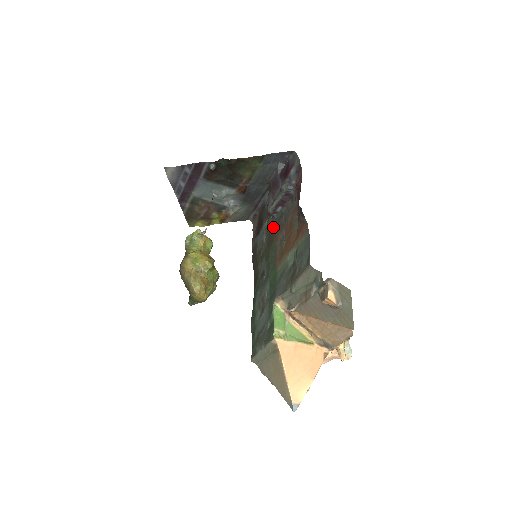
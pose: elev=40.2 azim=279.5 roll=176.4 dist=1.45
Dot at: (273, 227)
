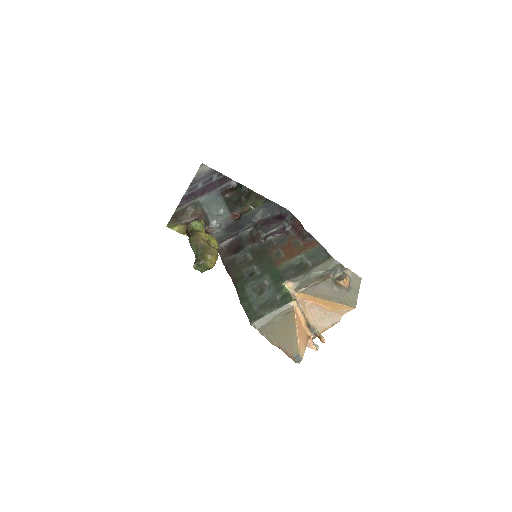
Dot at: (261, 248)
